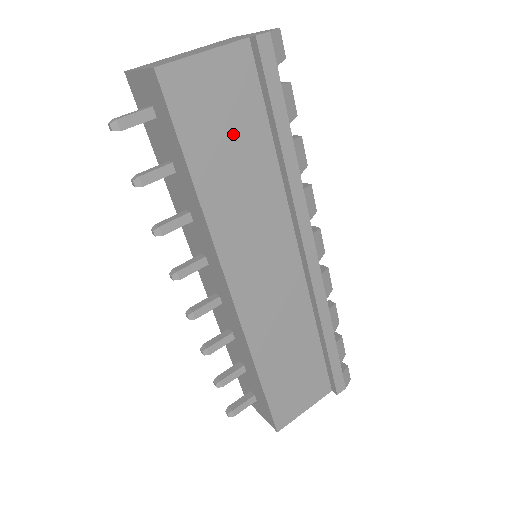
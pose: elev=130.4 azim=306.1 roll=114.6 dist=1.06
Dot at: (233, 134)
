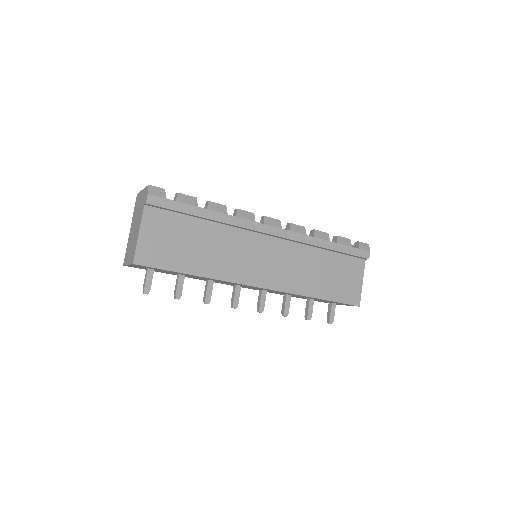
Dot at: (184, 240)
